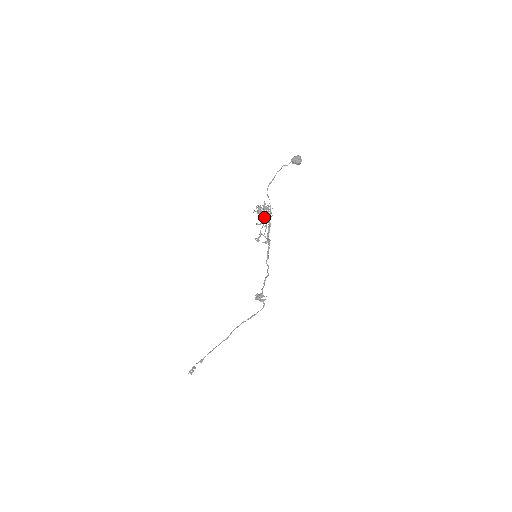
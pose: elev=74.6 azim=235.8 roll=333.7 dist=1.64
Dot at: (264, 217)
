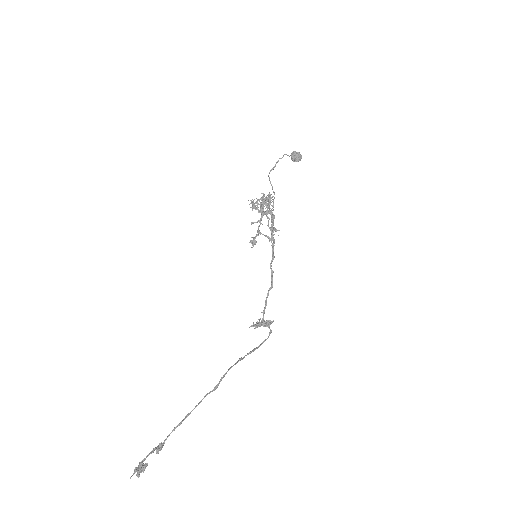
Dot at: (262, 211)
